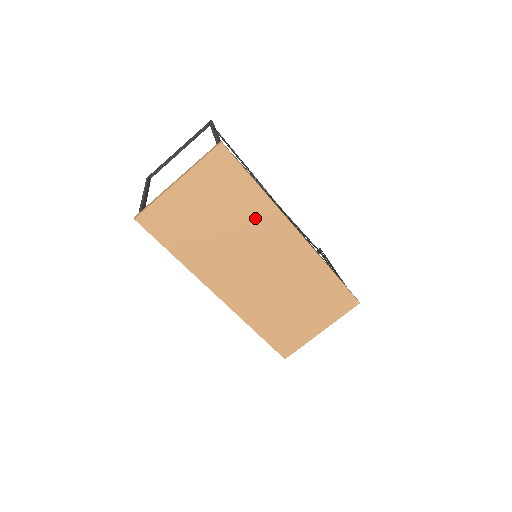
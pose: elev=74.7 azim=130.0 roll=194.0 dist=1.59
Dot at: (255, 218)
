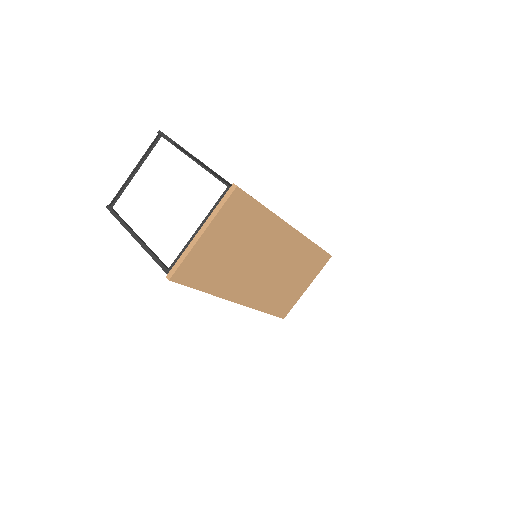
Dot at: (263, 233)
